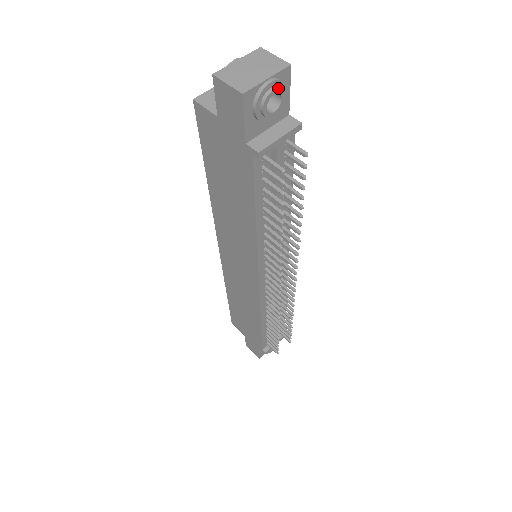
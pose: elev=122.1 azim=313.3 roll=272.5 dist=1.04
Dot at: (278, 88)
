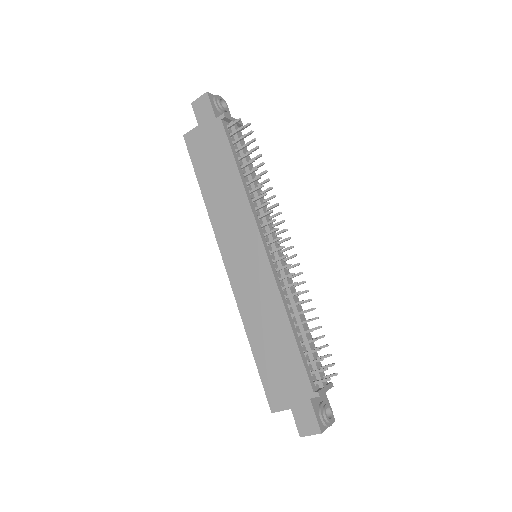
Dot at: (223, 99)
